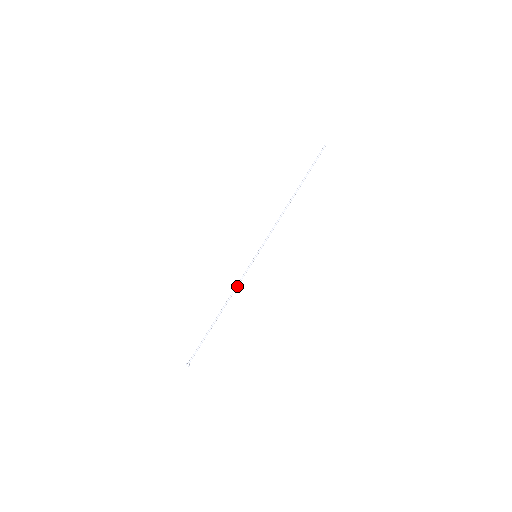
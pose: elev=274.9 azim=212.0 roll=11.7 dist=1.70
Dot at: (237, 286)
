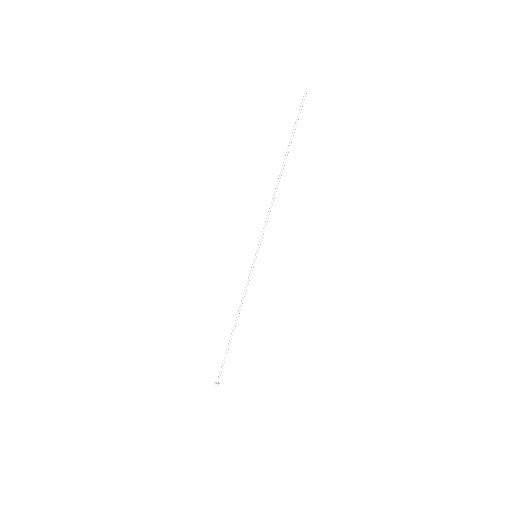
Dot at: occluded
